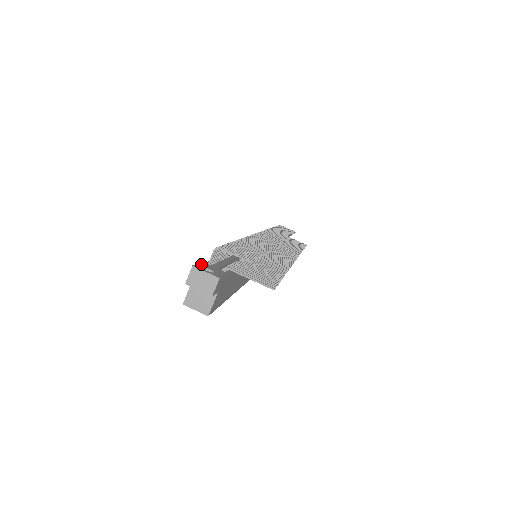
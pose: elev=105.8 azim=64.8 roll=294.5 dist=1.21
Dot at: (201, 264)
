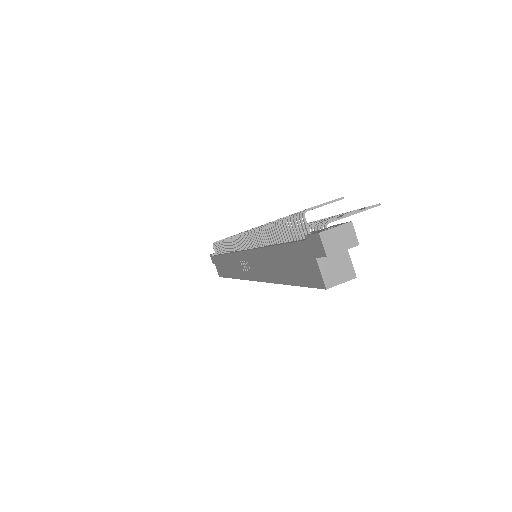
Dot at: (313, 233)
